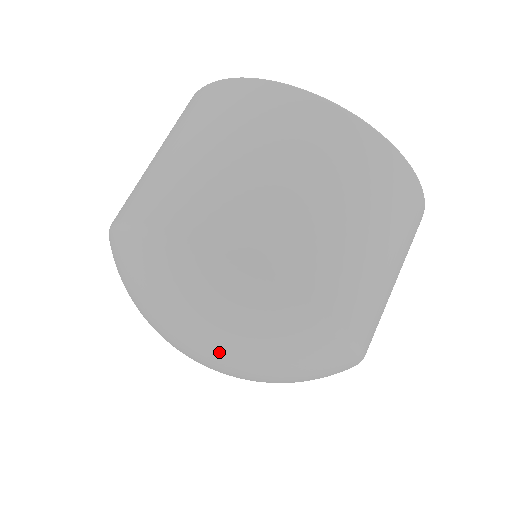
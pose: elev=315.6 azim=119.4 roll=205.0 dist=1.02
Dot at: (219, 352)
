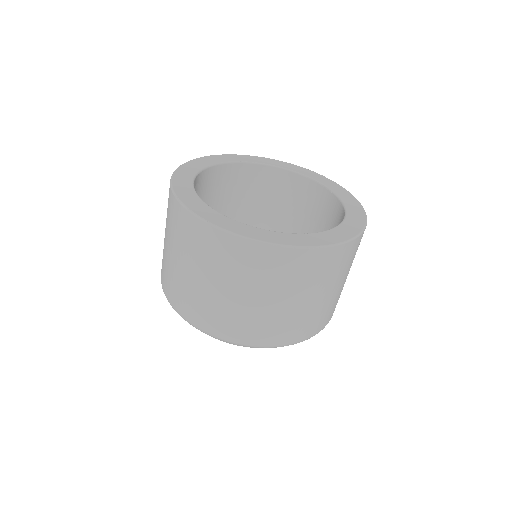
Dot at: occluded
